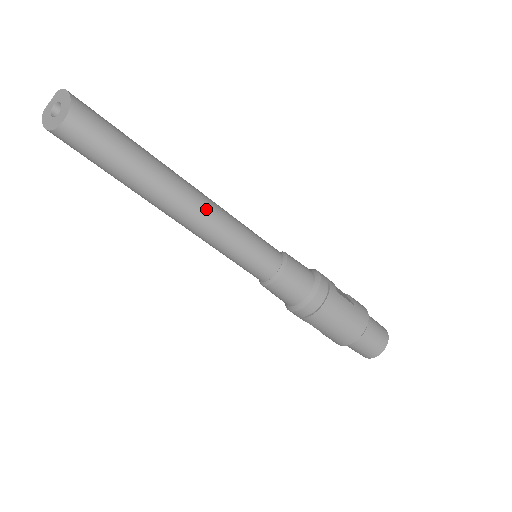
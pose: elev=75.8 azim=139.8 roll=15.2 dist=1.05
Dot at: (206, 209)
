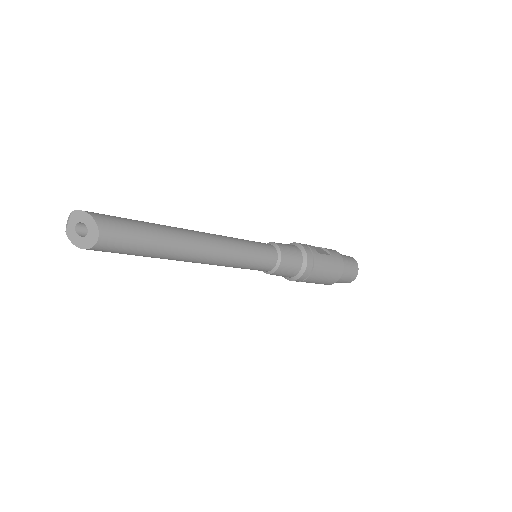
Dot at: (217, 246)
